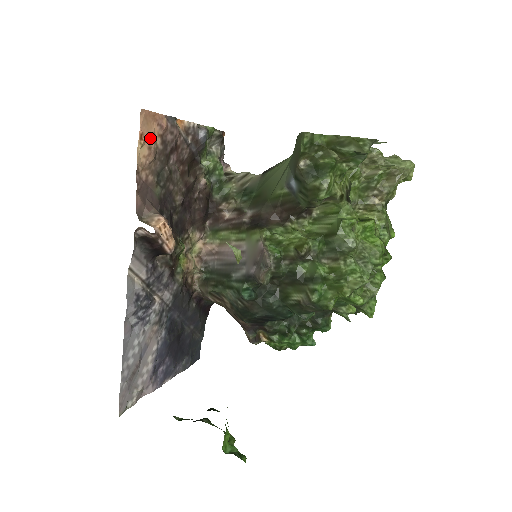
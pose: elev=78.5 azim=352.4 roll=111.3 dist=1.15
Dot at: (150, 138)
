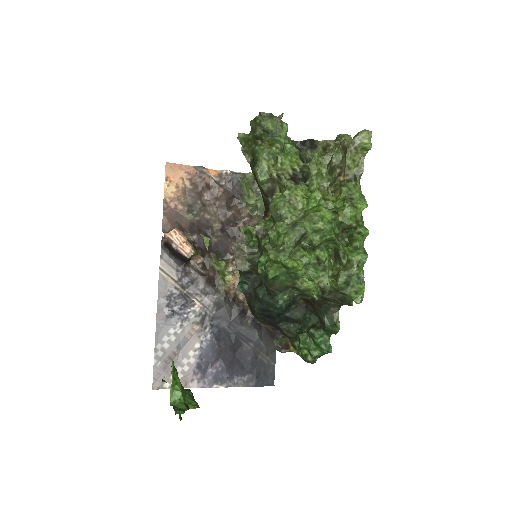
Dot at: (178, 181)
